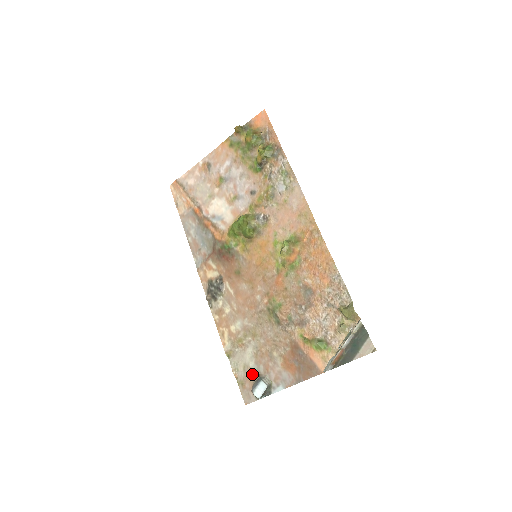
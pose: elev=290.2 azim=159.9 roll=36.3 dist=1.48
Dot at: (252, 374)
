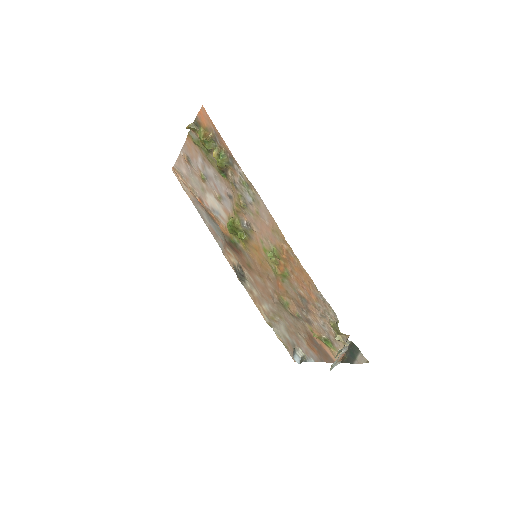
Dot at: (290, 343)
